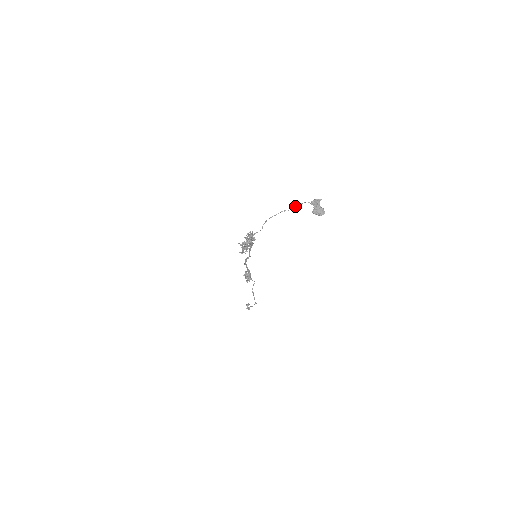
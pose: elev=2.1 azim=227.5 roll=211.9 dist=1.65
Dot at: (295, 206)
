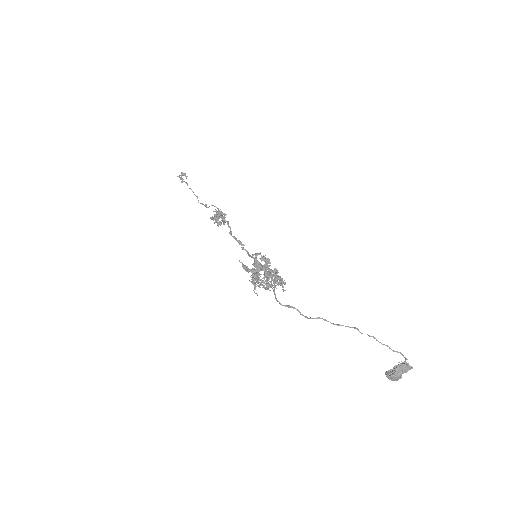
Dot at: (373, 336)
